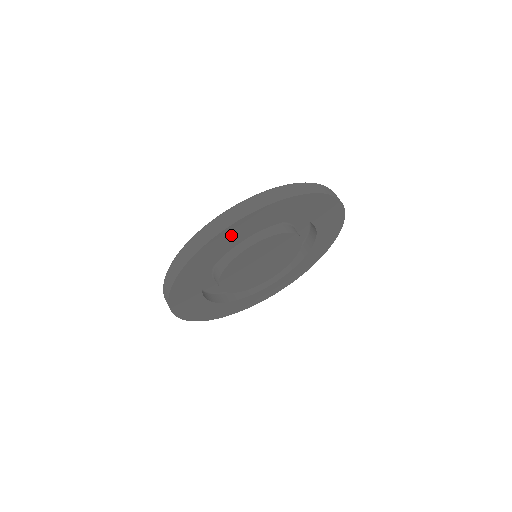
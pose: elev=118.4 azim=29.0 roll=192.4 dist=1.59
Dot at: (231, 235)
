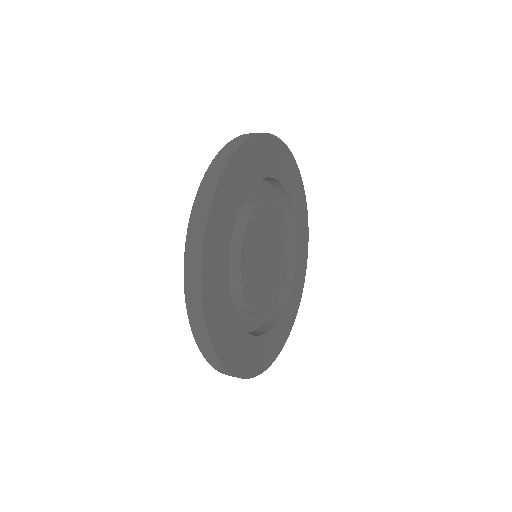
Dot at: (214, 248)
